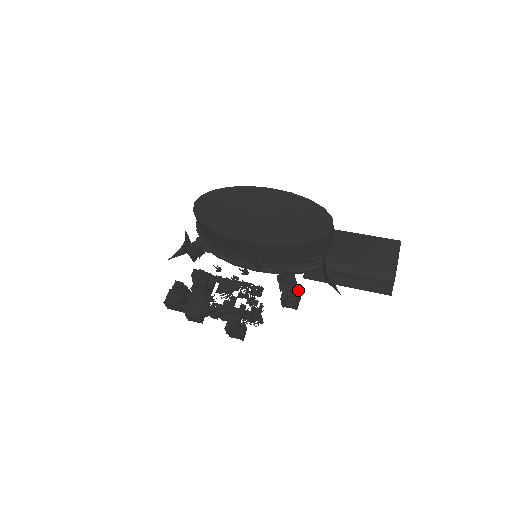
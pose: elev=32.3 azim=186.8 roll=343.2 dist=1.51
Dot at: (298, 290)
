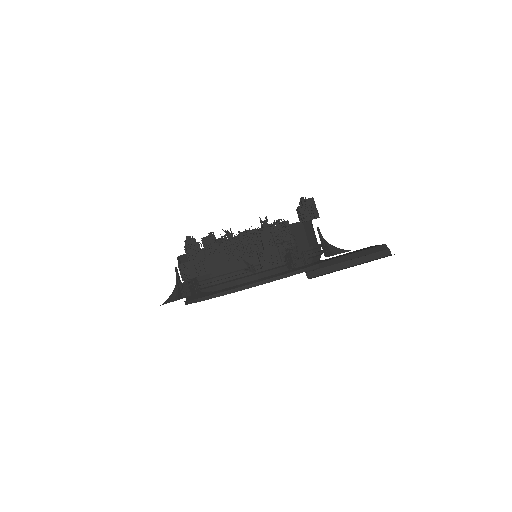
Dot at: occluded
